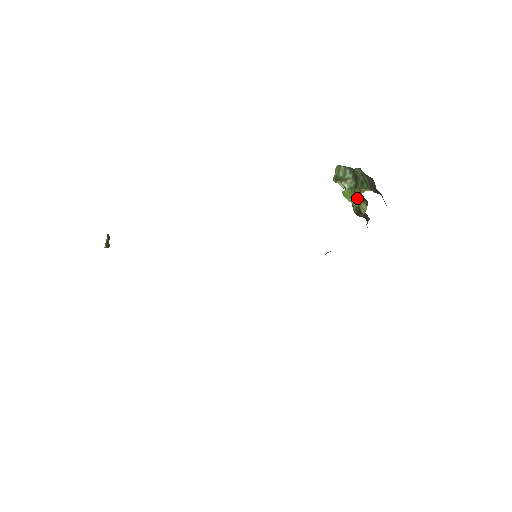
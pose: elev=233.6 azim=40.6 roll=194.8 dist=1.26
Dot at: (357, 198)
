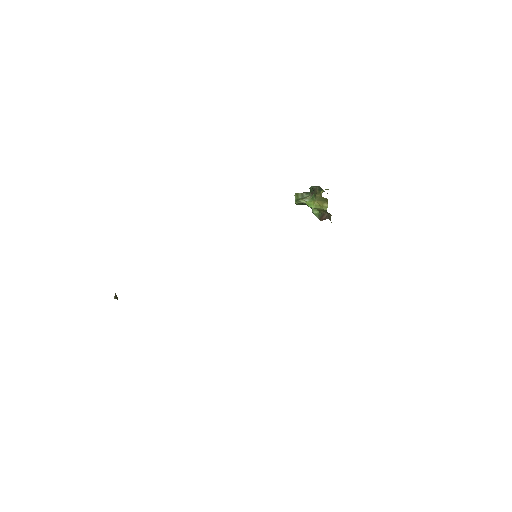
Dot at: (319, 202)
